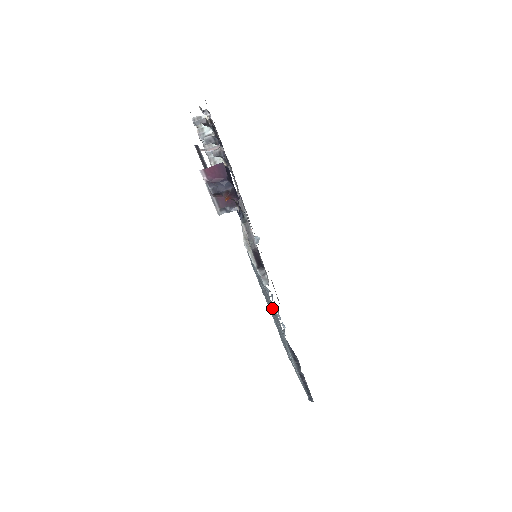
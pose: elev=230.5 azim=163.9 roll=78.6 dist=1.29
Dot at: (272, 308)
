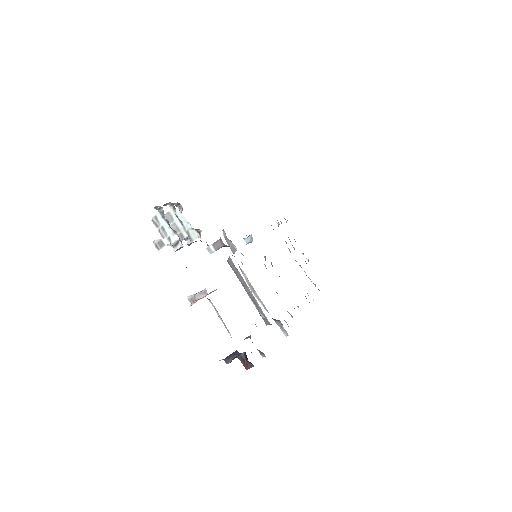
Dot at: occluded
